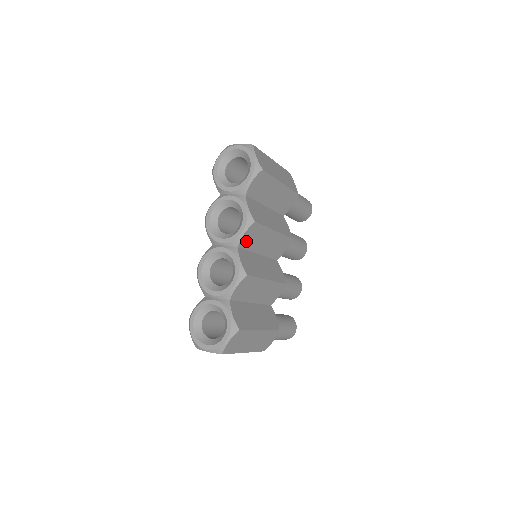
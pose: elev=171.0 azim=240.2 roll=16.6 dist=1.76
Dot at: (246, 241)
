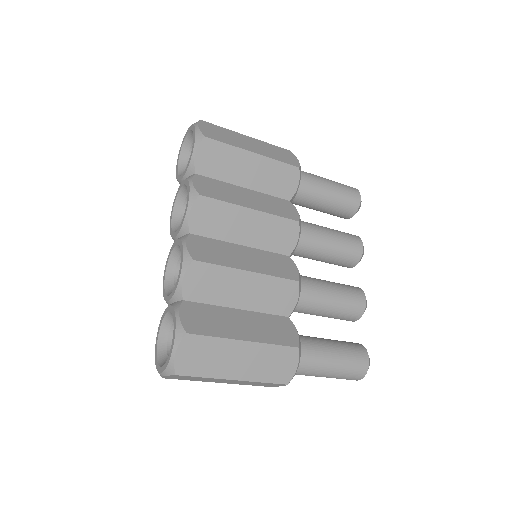
Dot at: (201, 225)
